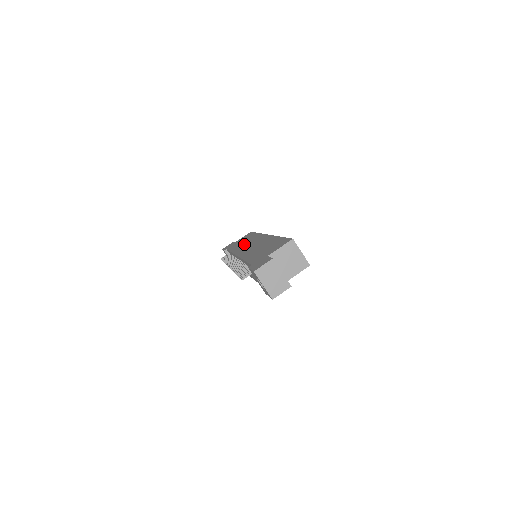
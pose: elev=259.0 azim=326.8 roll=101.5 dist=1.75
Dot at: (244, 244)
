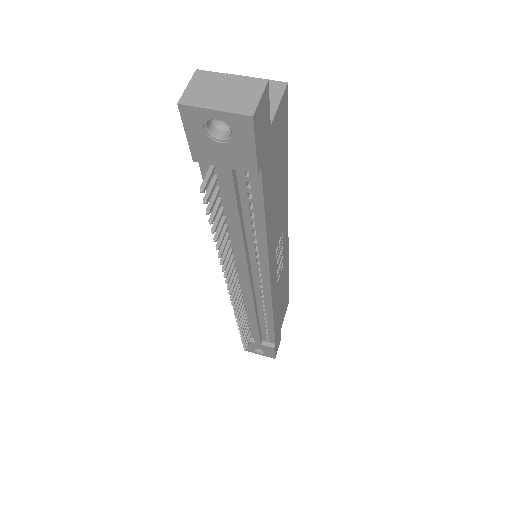
Dot at: occluded
